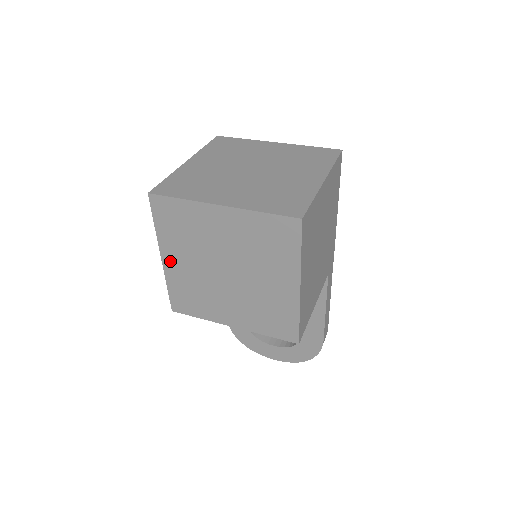
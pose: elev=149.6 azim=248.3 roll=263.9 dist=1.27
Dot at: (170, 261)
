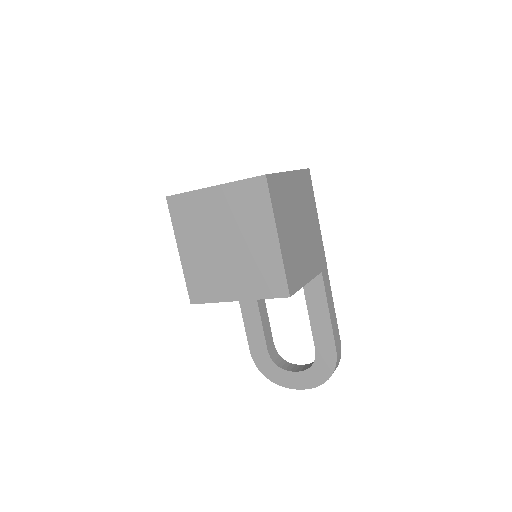
Dot at: (185, 252)
